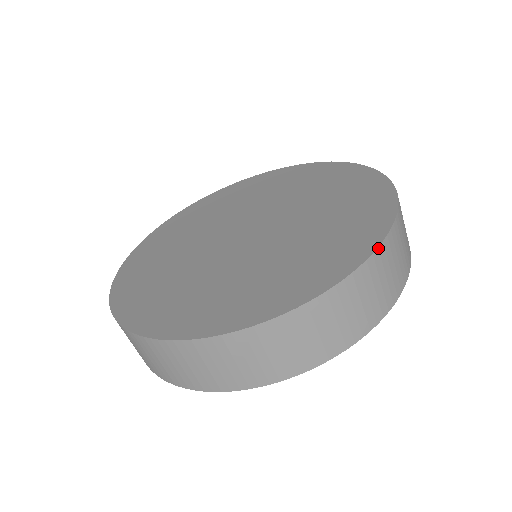
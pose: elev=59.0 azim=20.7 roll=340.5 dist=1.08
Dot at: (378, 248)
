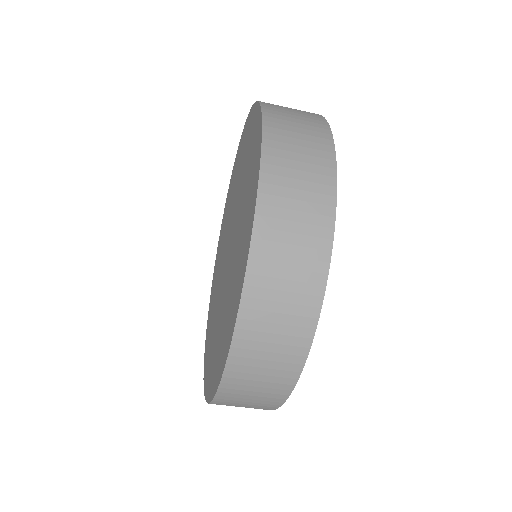
Dot at: (216, 395)
